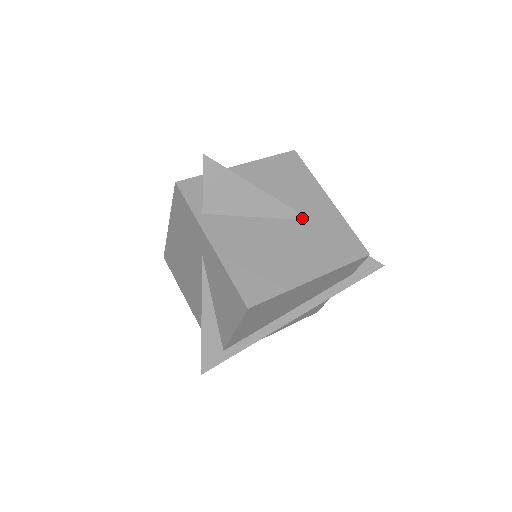
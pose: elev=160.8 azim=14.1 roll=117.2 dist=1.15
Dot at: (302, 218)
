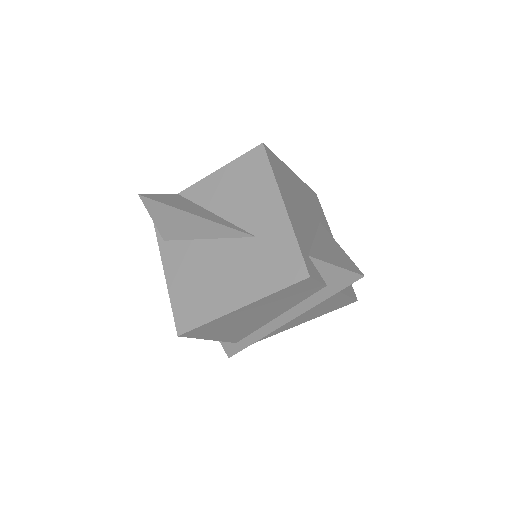
Dot at: (246, 235)
